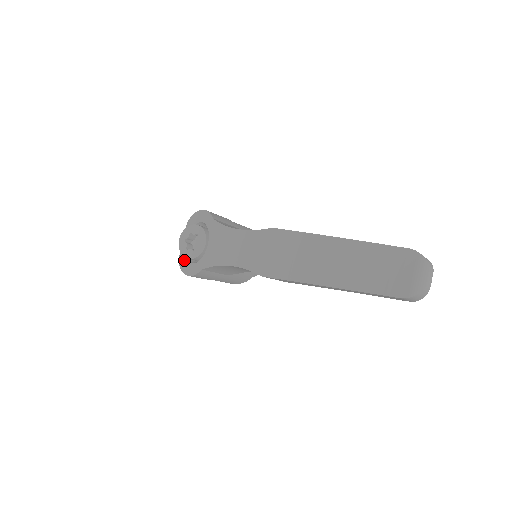
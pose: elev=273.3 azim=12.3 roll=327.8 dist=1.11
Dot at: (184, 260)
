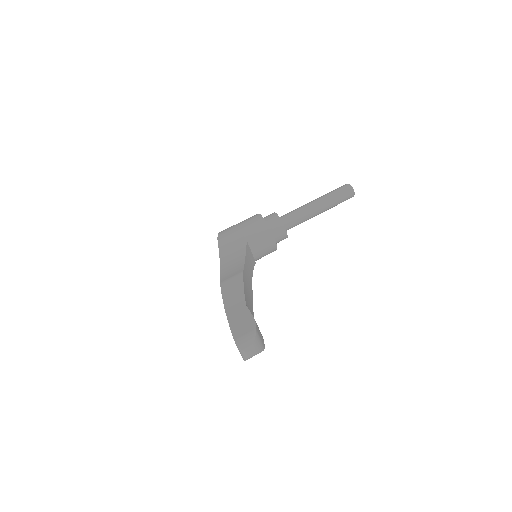
Dot at: occluded
